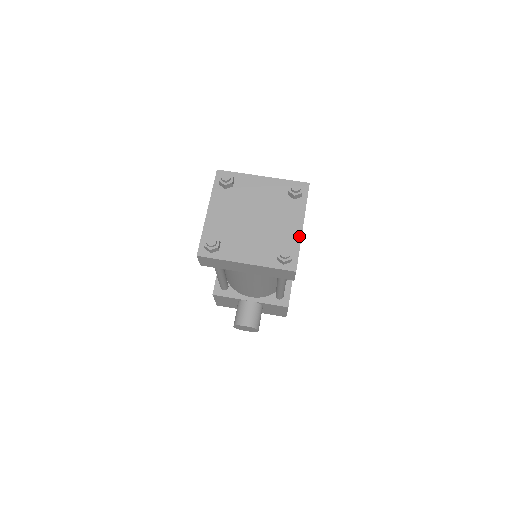
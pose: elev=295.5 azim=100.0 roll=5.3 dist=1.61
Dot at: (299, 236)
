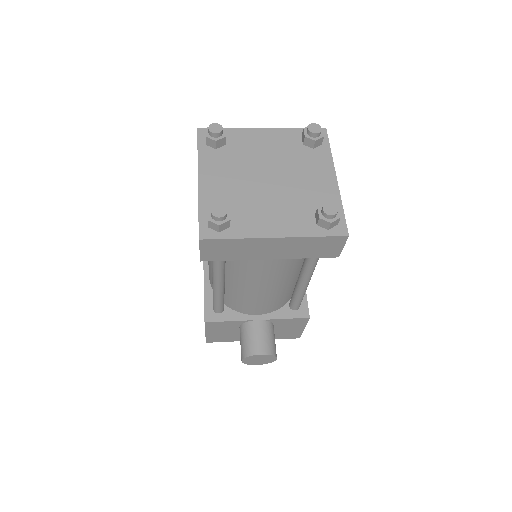
Dot at: (336, 191)
